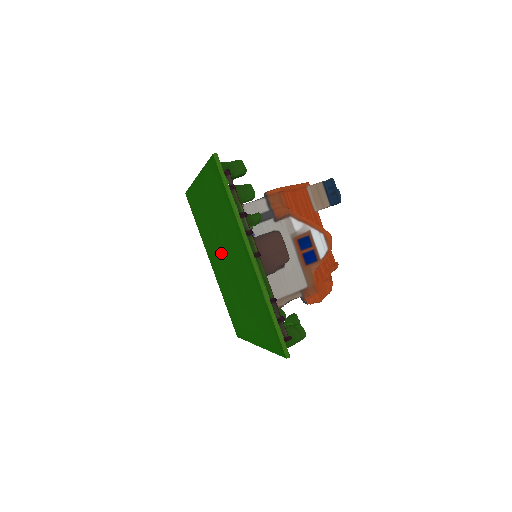
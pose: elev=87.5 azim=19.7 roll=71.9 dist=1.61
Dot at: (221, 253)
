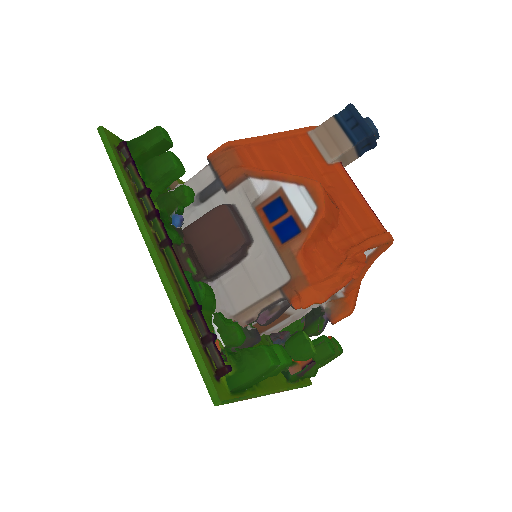
Dot at: occluded
